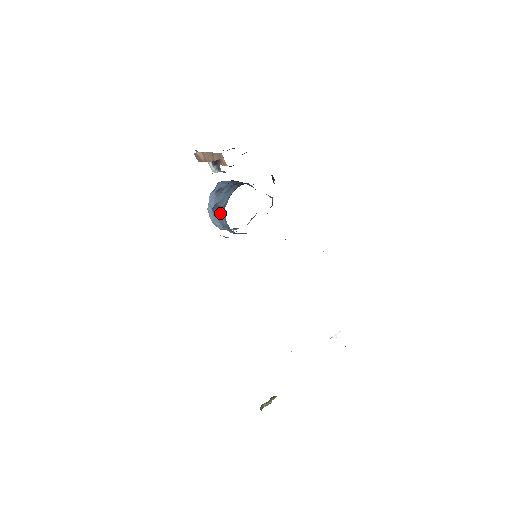
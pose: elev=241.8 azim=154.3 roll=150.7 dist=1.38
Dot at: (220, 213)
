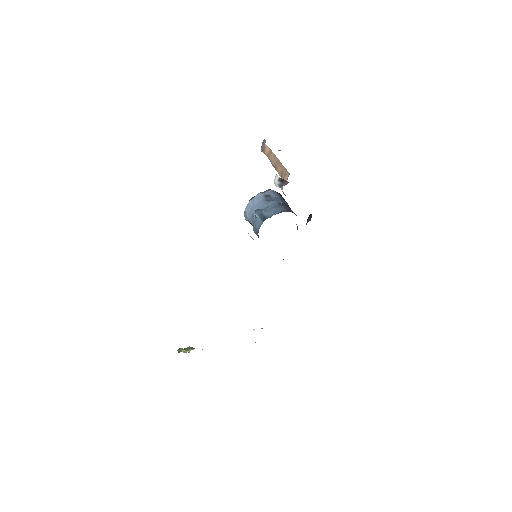
Dot at: (259, 218)
